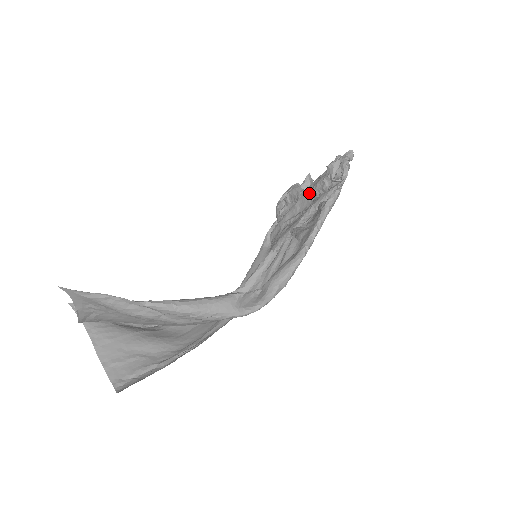
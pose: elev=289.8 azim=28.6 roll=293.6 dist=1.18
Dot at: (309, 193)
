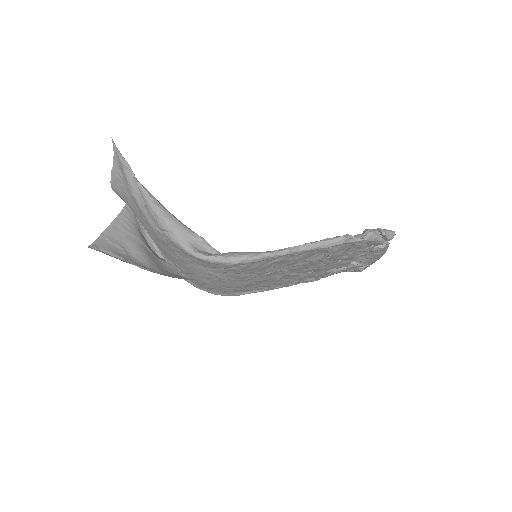
Dot at: occluded
